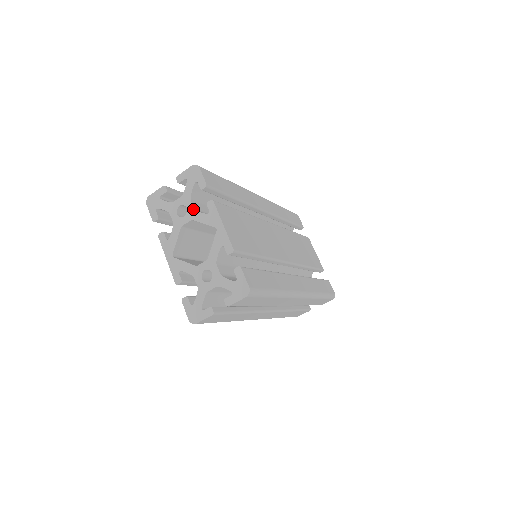
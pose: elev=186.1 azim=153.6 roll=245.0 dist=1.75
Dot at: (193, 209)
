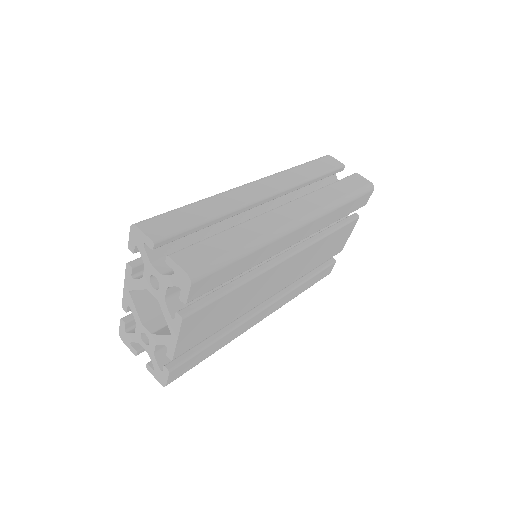
Dot at: (164, 297)
